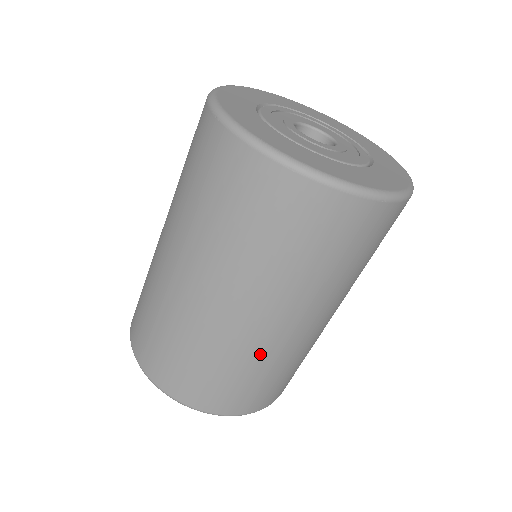
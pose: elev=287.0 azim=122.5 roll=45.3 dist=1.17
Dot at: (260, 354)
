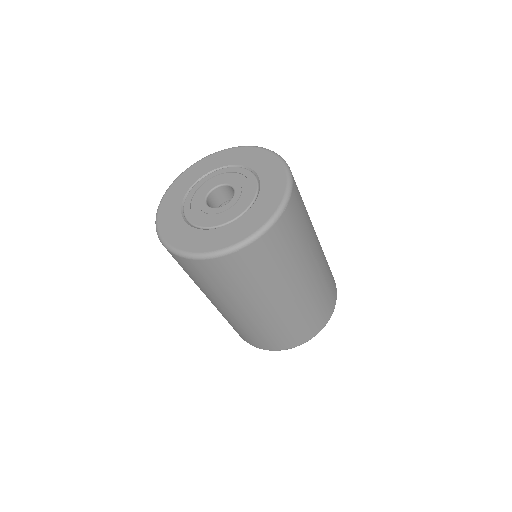
Dot at: (307, 300)
